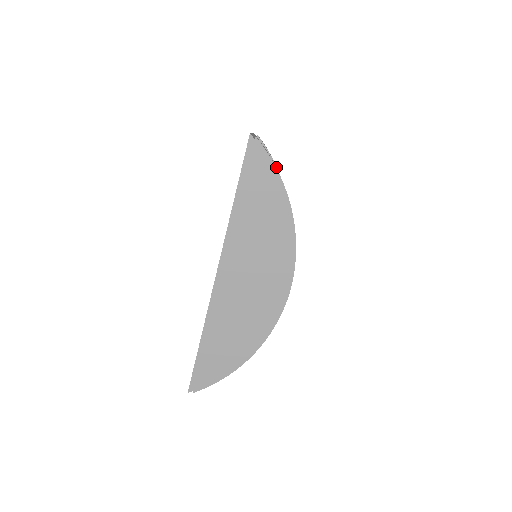
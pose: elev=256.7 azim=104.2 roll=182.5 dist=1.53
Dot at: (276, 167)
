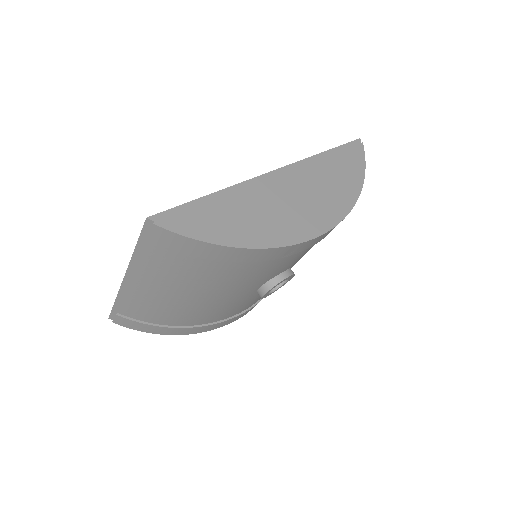
Dot at: occluded
